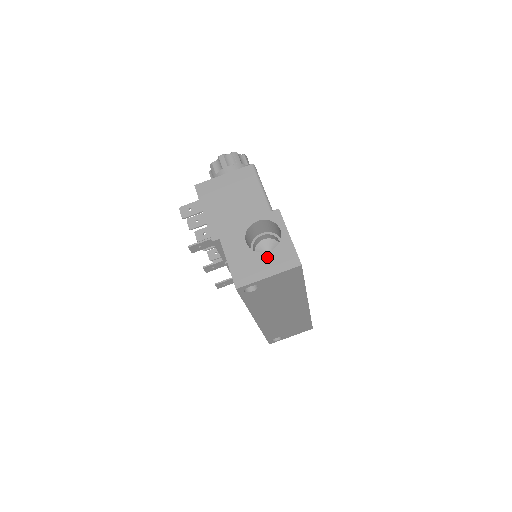
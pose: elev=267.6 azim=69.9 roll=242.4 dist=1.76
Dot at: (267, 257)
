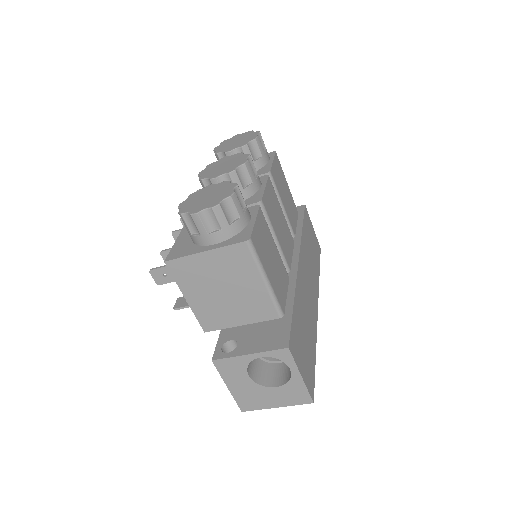
Dot at: (274, 392)
